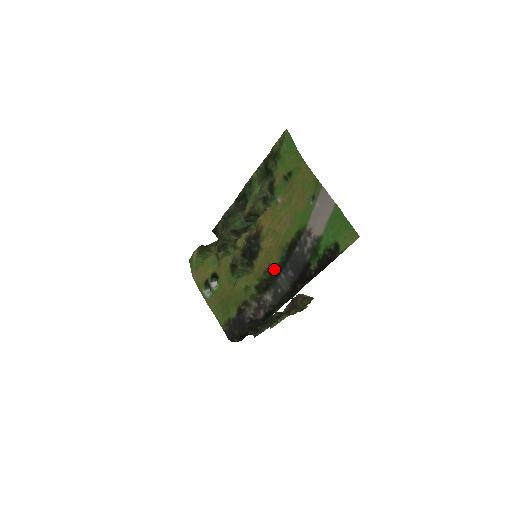
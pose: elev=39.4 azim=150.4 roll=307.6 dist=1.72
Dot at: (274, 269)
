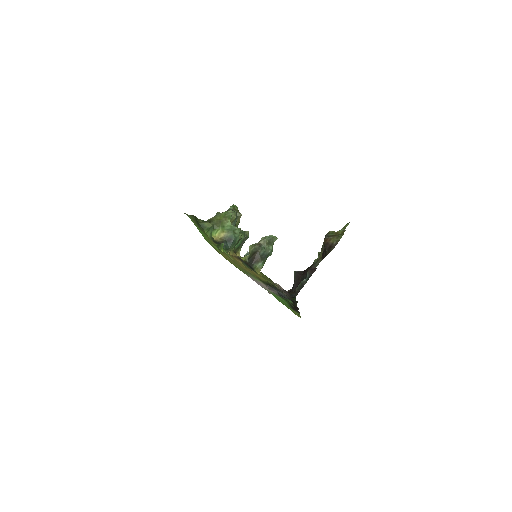
Dot at: occluded
